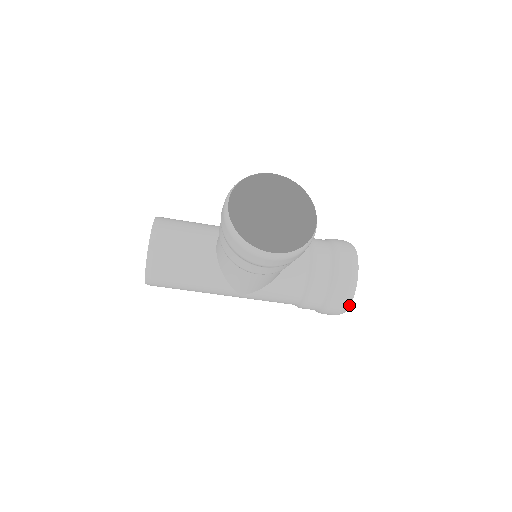
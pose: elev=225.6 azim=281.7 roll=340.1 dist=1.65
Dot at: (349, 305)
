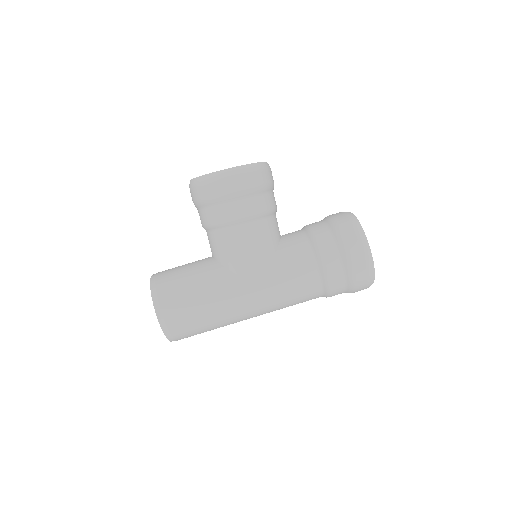
Dot at: (365, 238)
